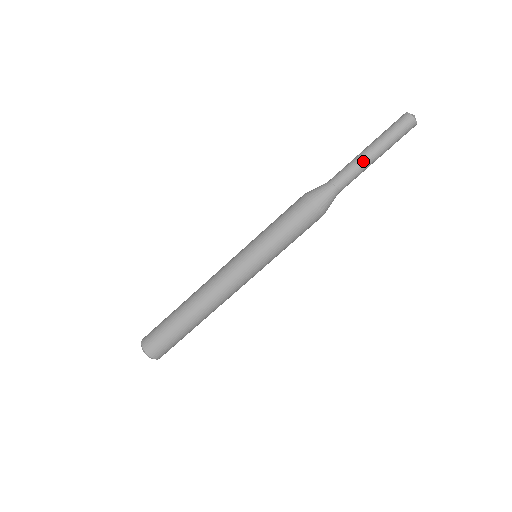
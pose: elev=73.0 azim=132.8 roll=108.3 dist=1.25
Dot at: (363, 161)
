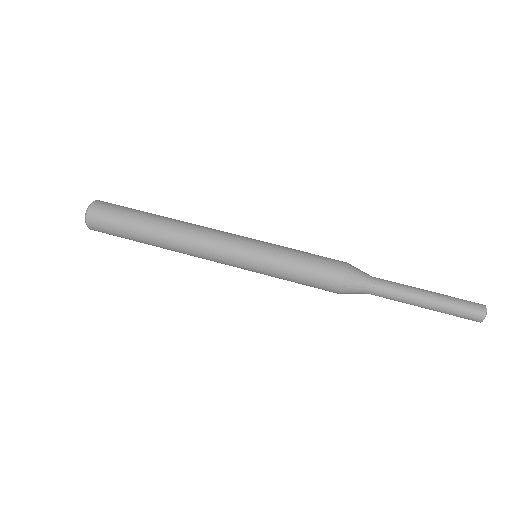
Dot at: (415, 293)
